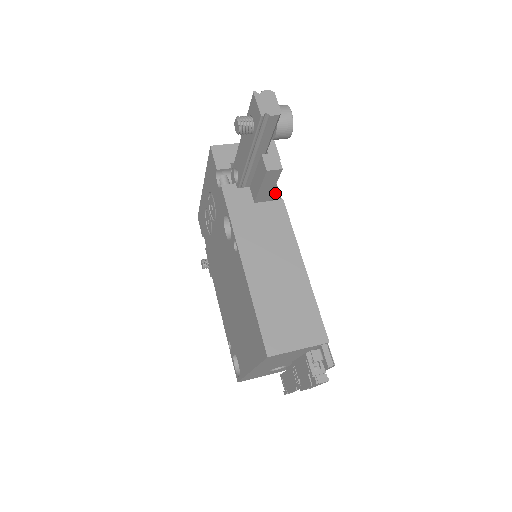
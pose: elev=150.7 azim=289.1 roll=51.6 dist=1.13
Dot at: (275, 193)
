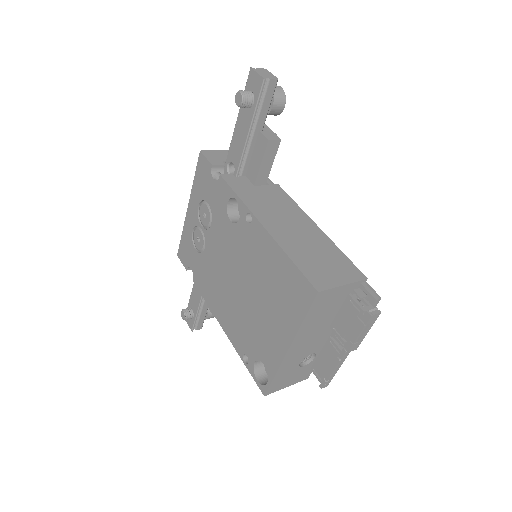
Dot at: (268, 182)
